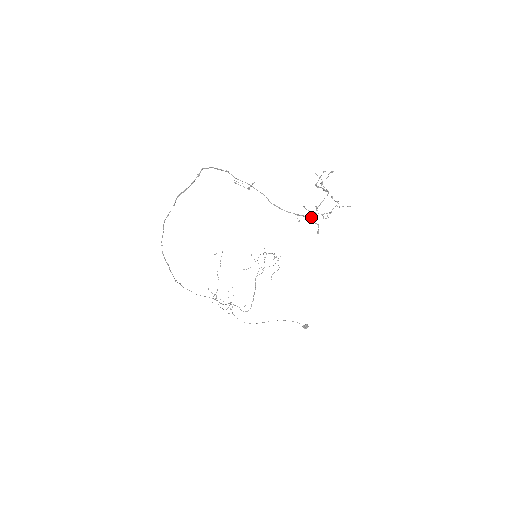
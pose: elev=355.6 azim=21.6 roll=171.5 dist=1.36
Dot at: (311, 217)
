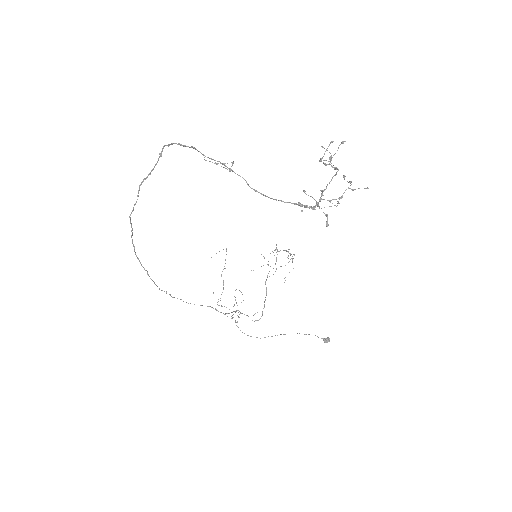
Dot at: occluded
